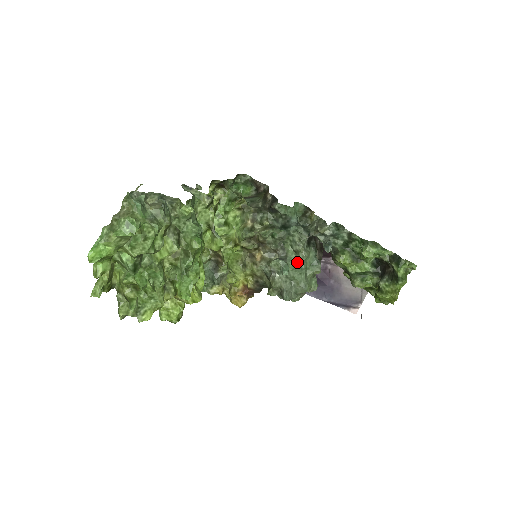
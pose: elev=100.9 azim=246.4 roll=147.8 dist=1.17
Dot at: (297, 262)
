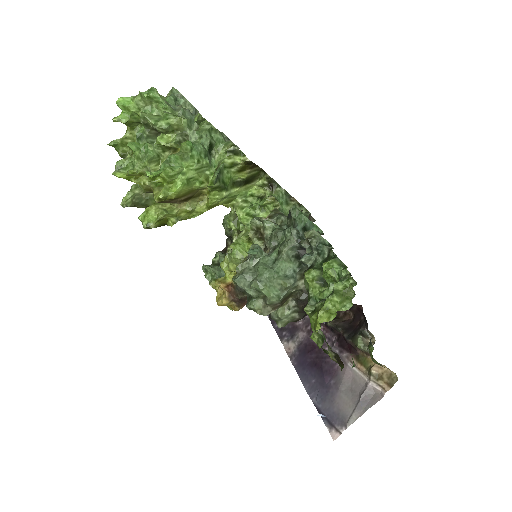
Dot at: (273, 262)
